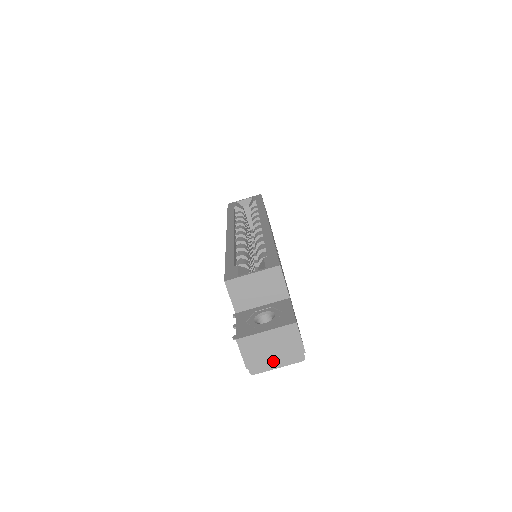
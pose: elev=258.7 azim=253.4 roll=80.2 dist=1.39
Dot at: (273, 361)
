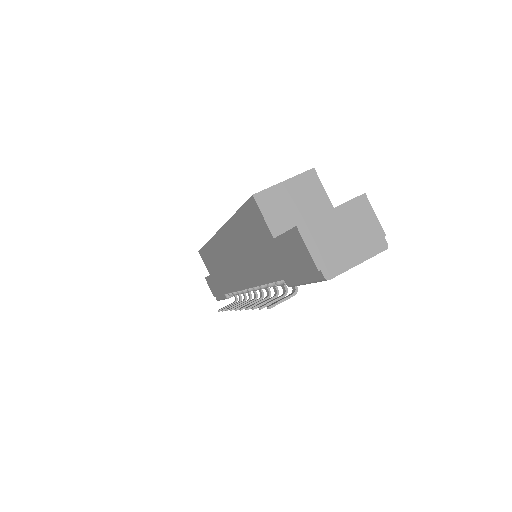
Dot at: (350, 254)
